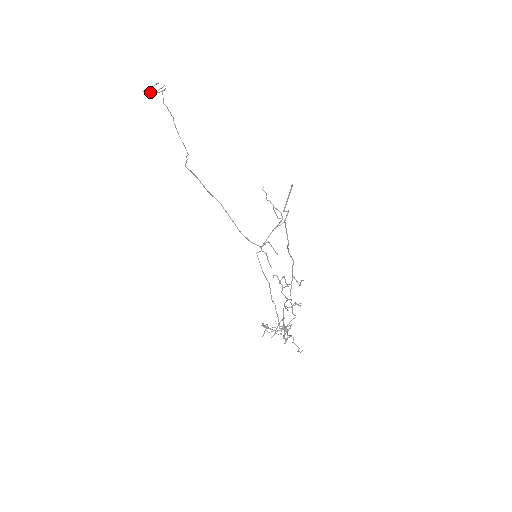
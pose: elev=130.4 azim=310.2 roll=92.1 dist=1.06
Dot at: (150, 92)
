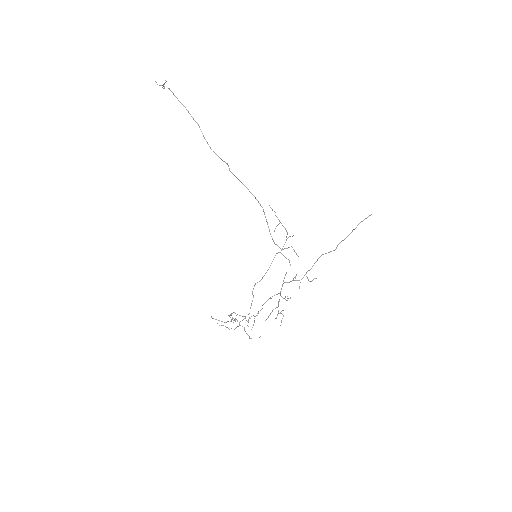
Dot at: (162, 85)
